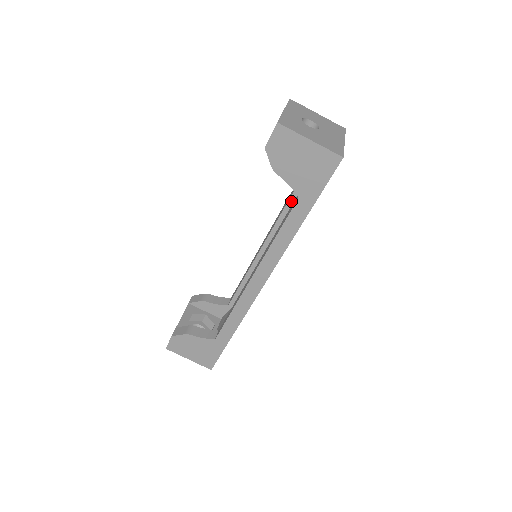
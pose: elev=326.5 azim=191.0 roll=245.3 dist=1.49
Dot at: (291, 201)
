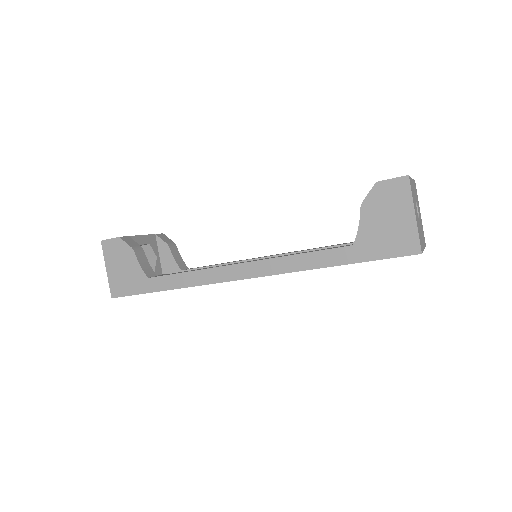
Dot at: occluded
